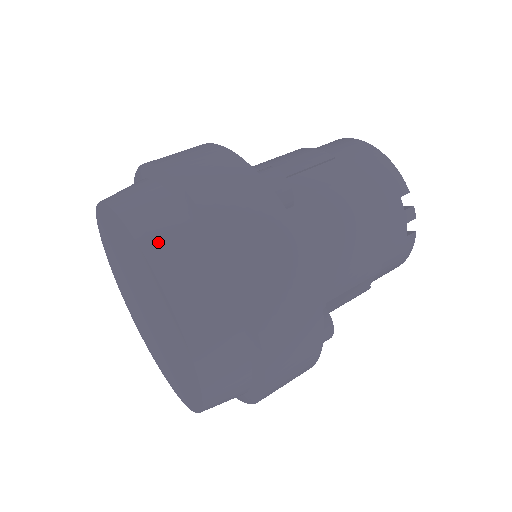
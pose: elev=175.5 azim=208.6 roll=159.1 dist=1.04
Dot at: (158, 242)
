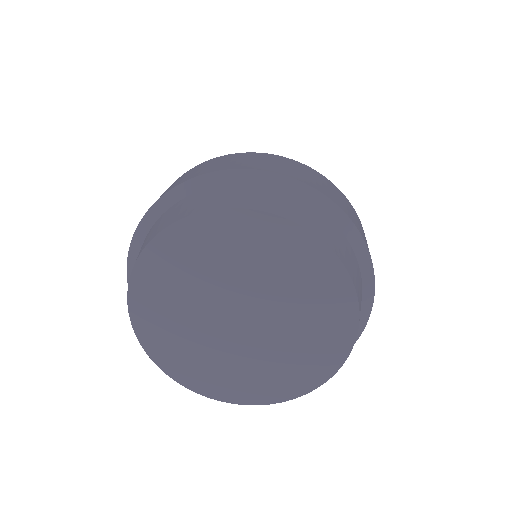
Dot at: (308, 220)
